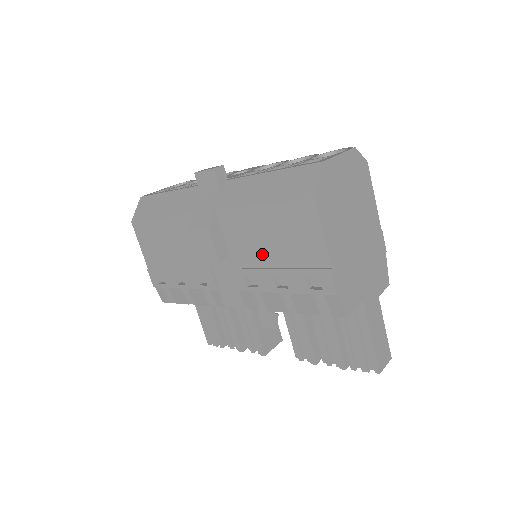
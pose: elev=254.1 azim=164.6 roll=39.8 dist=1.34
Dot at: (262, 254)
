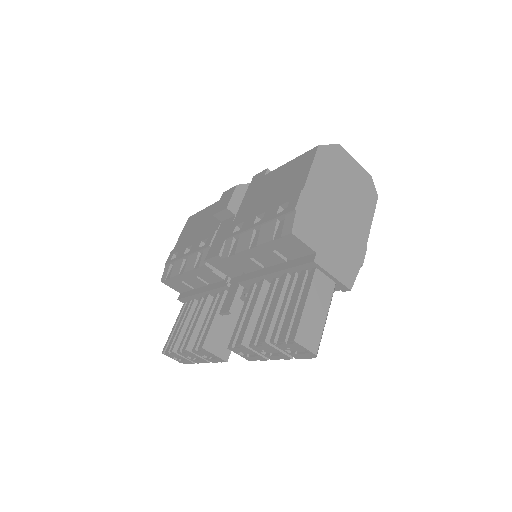
Dot at: (260, 202)
